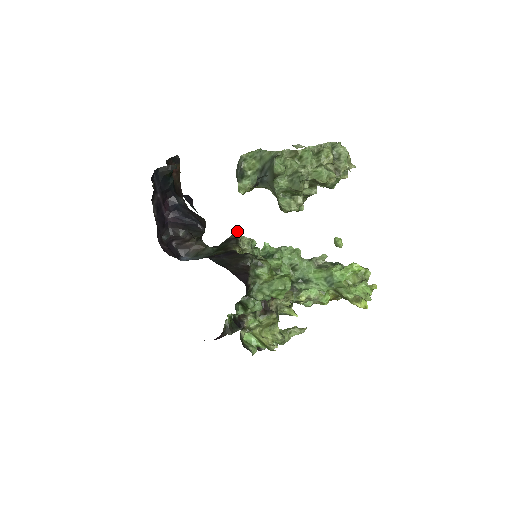
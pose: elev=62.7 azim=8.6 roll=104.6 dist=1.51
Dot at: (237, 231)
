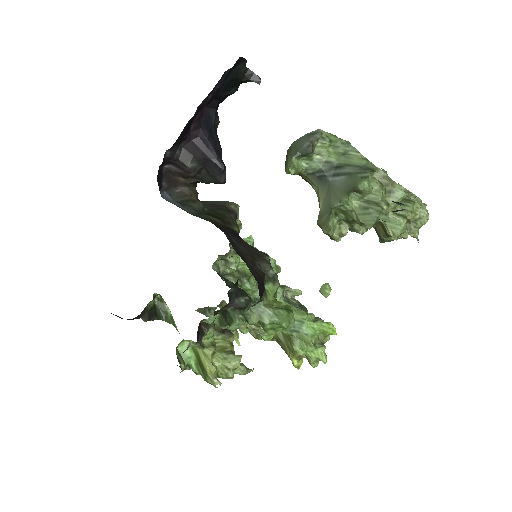
Dot at: occluded
